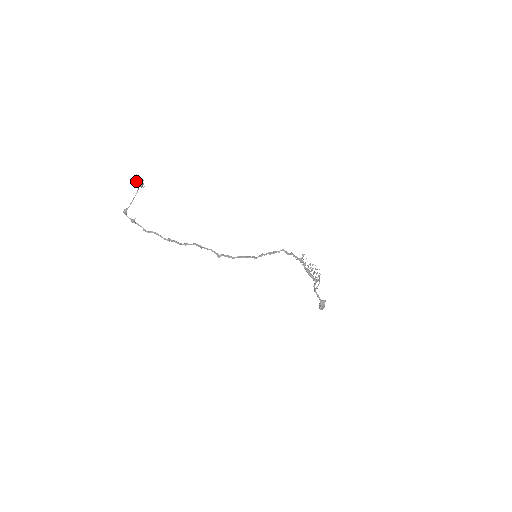
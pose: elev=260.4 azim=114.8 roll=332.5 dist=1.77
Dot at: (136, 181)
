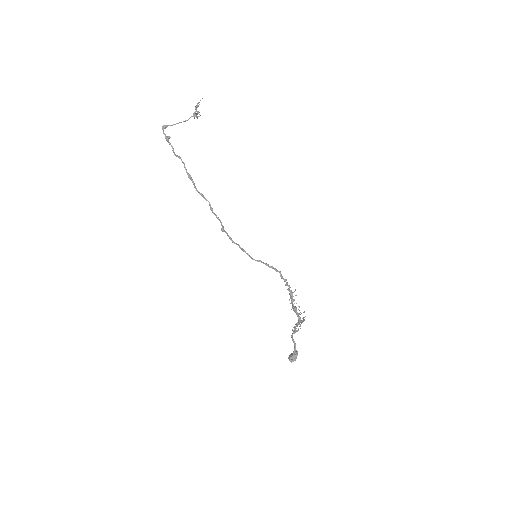
Dot at: occluded
